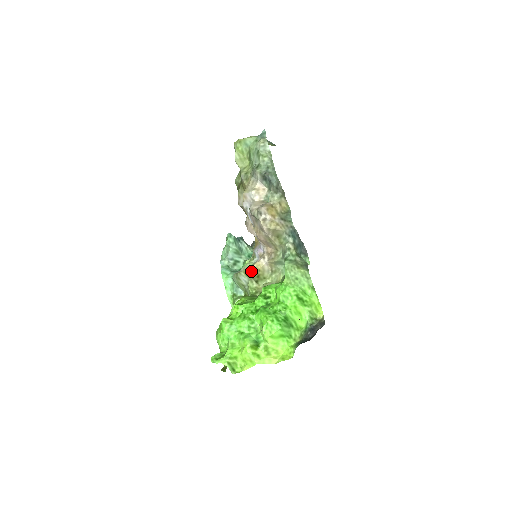
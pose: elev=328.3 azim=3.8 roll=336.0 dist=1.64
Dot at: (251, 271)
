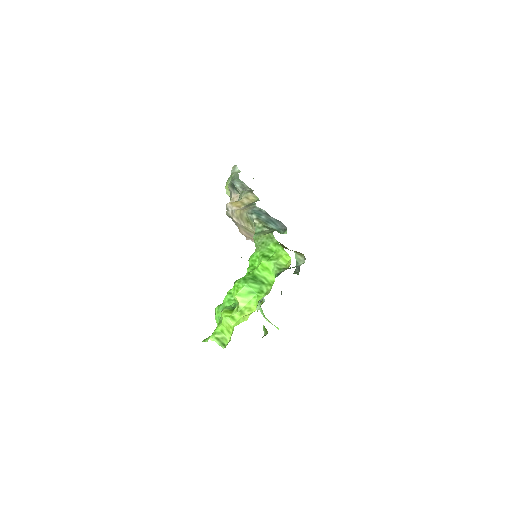
Dot at: occluded
